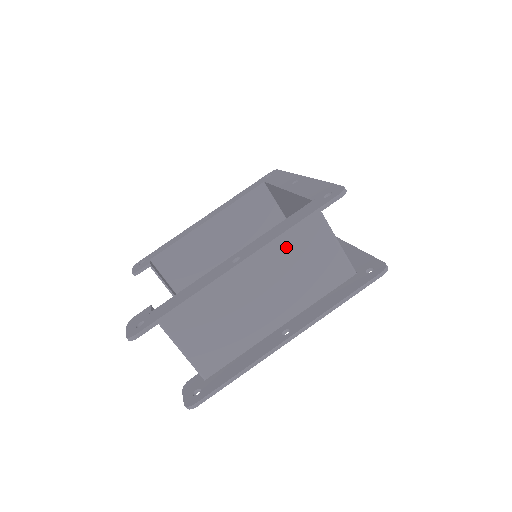
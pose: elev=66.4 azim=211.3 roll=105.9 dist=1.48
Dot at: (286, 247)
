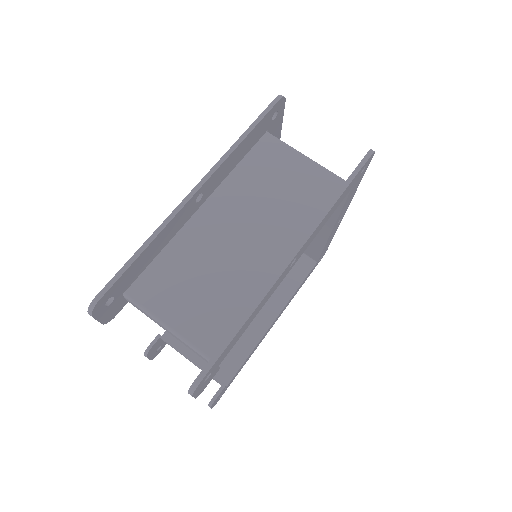
Dot at: (253, 179)
